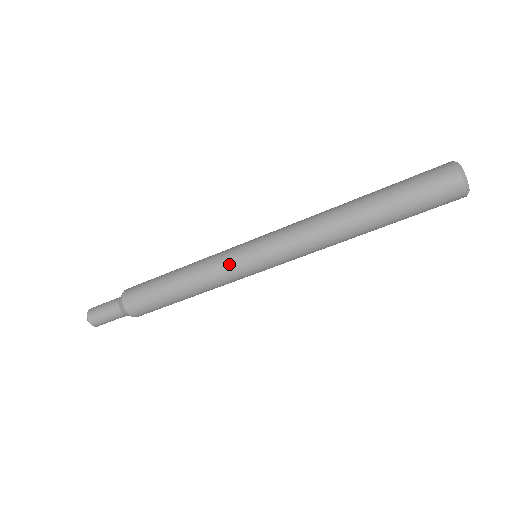
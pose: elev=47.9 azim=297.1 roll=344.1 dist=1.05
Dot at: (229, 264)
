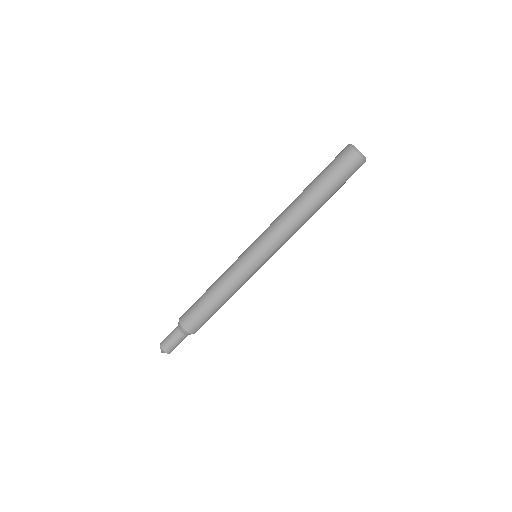
Dot at: (244, 271)
